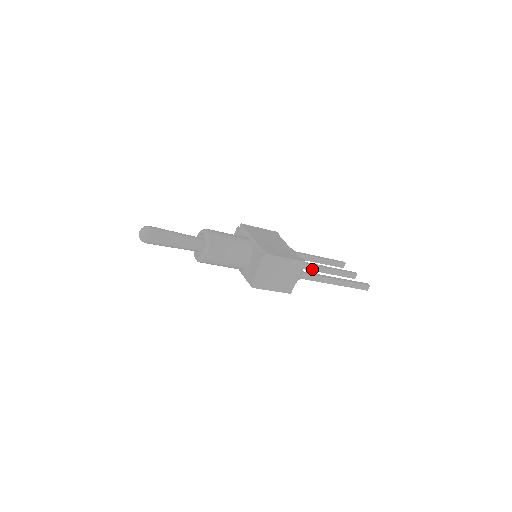
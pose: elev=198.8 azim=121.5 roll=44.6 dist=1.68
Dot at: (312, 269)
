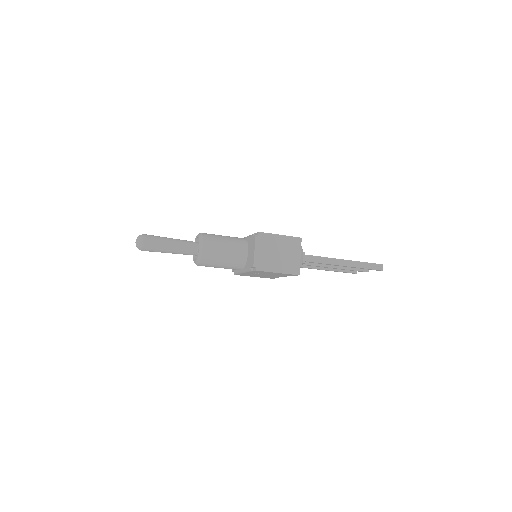
Dot at: (319, 265)
